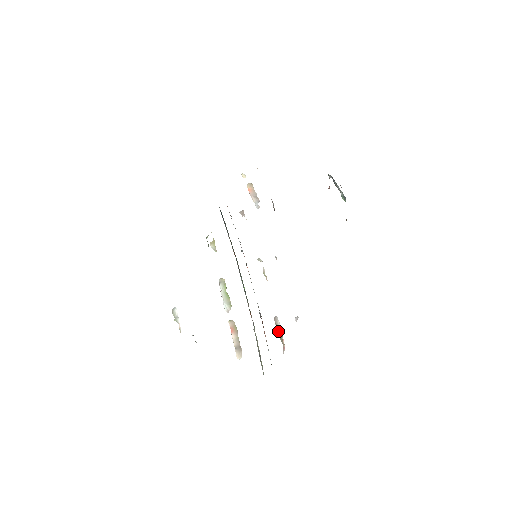
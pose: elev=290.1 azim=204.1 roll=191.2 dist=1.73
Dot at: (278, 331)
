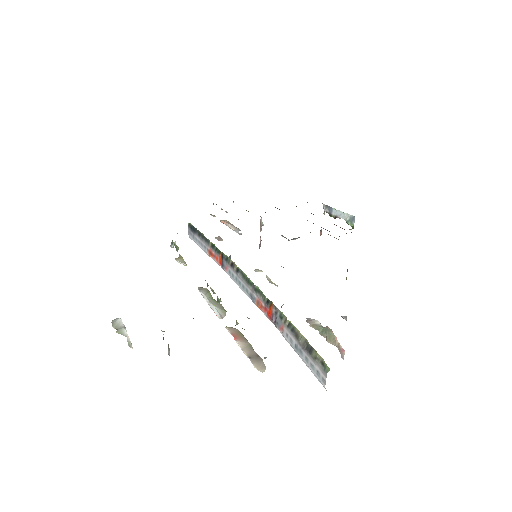
Dot at: (321, 332)
